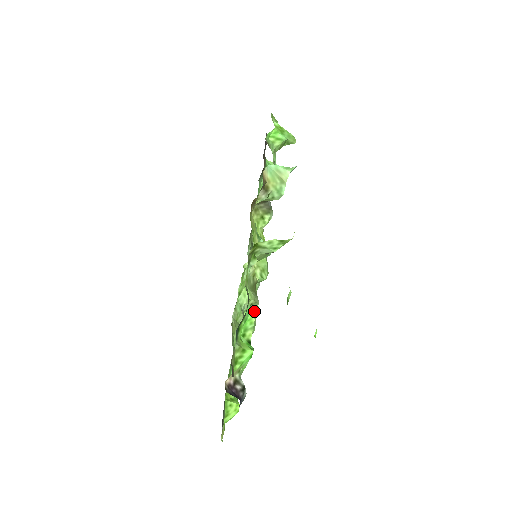
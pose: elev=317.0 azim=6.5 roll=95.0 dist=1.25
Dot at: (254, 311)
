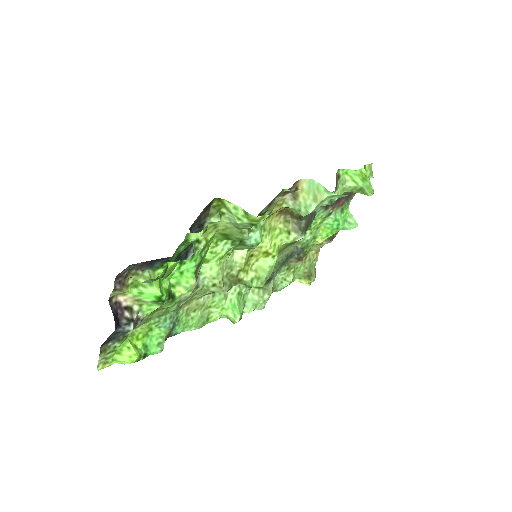
Dot at: (233, 316)
